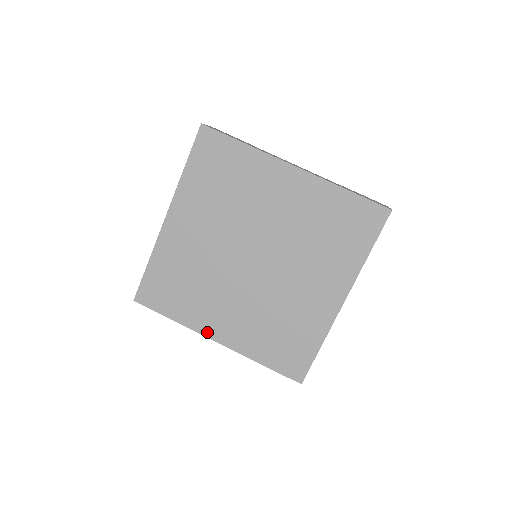
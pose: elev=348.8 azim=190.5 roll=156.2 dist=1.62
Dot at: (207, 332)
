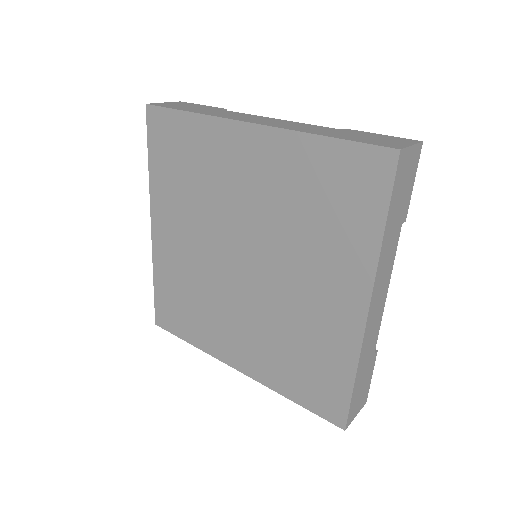
Dot at: (225, 358)
